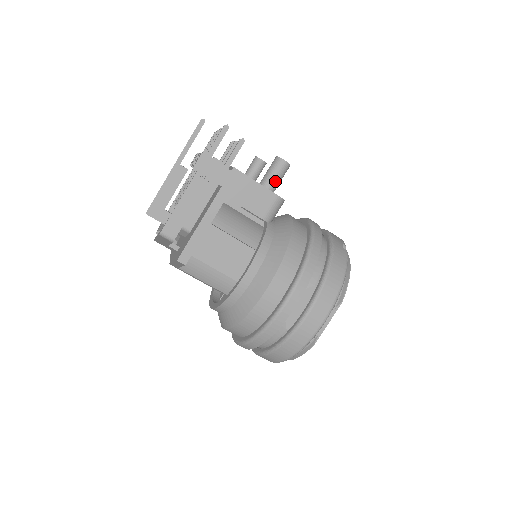
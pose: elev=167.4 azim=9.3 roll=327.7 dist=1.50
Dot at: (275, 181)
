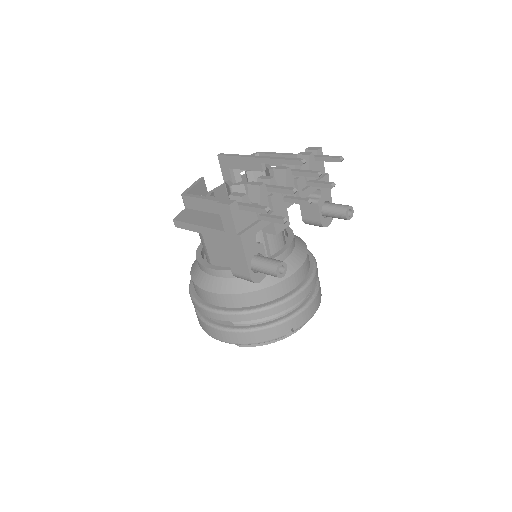
Dot at: (261, 271)
